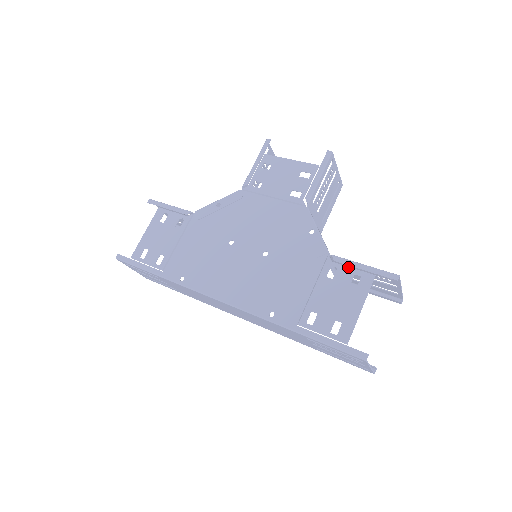
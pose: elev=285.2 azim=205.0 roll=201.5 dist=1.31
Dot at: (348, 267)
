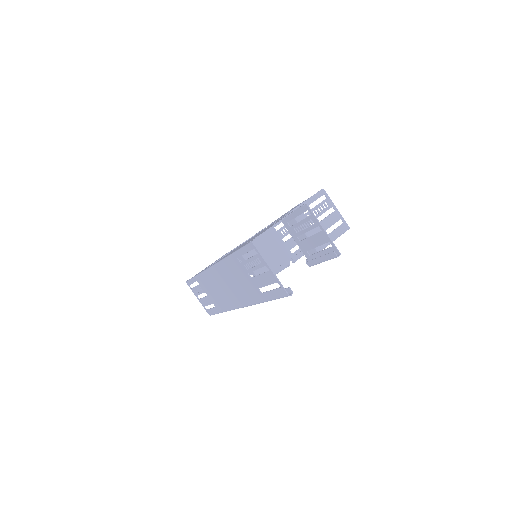
Dot at: occluded
